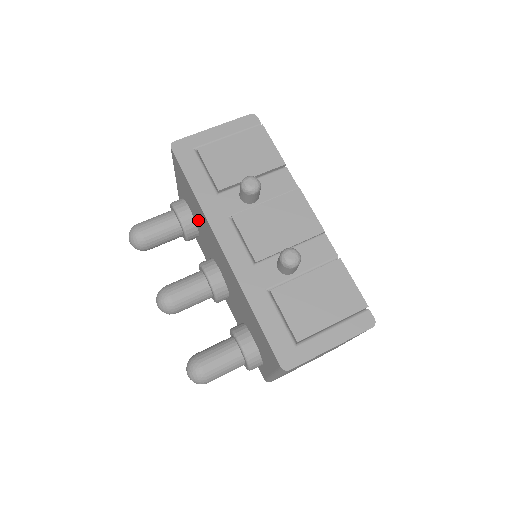
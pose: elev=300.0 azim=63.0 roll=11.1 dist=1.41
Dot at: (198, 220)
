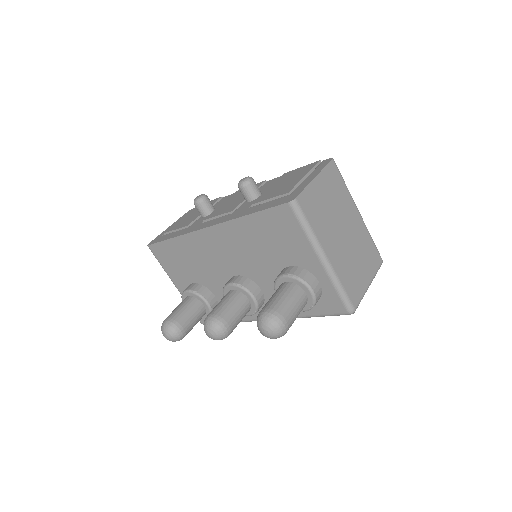
Dot at: (197, 269)
